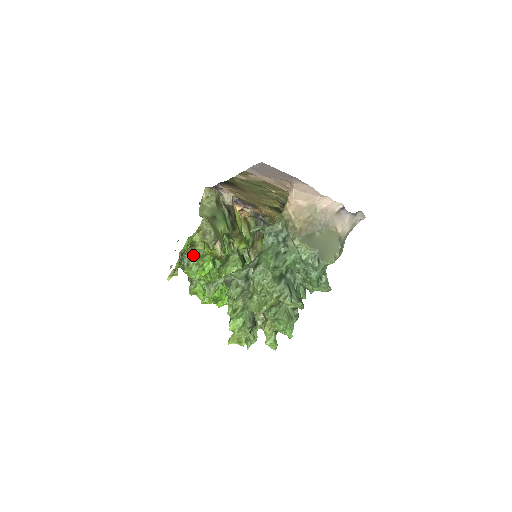
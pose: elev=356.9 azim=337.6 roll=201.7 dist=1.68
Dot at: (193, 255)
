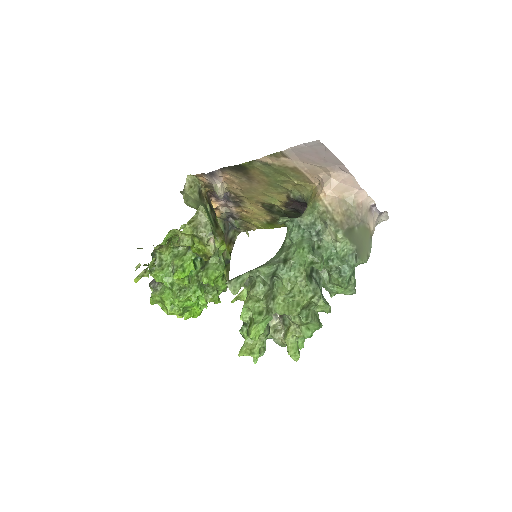
Dot at: (166, 254)
